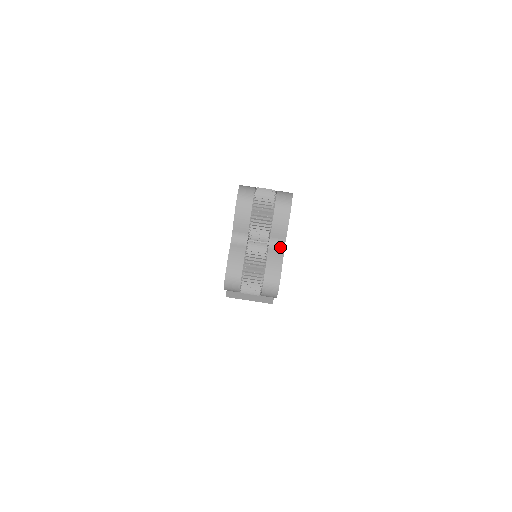
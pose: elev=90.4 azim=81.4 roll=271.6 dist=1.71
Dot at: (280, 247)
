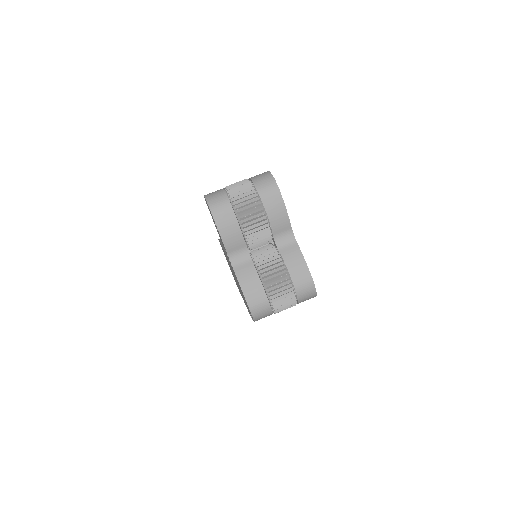
Dot at: (290, 240)
